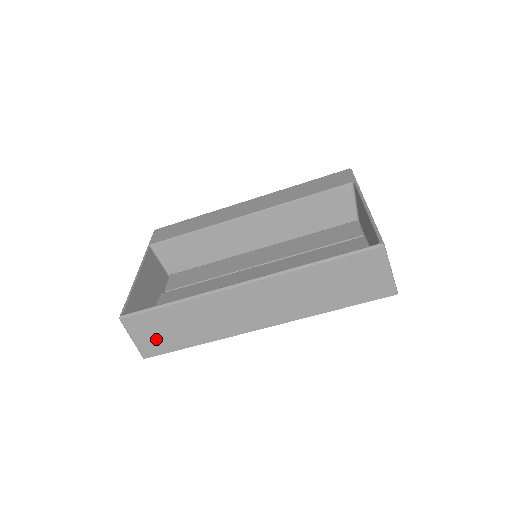
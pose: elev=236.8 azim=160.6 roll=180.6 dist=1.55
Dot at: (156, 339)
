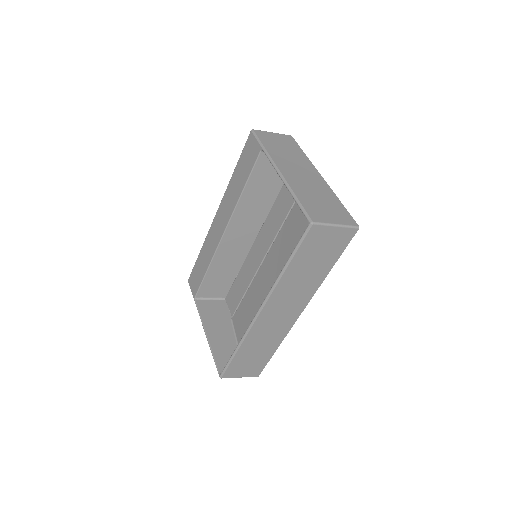
Dot at: (251, 367)
